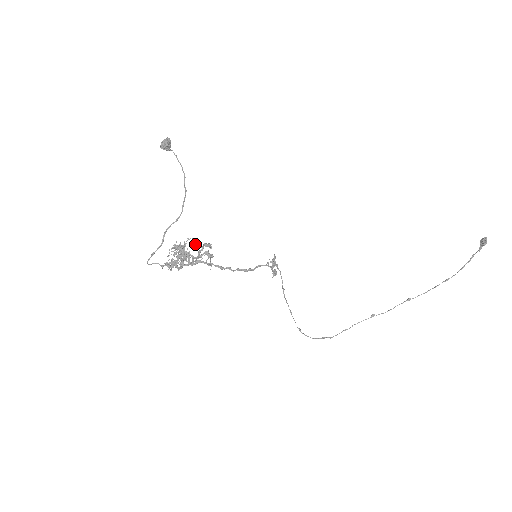
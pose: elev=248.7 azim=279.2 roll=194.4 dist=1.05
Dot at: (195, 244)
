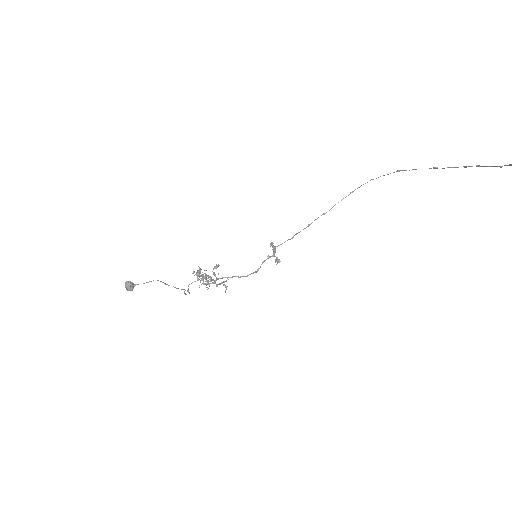
Dot at: occluded
